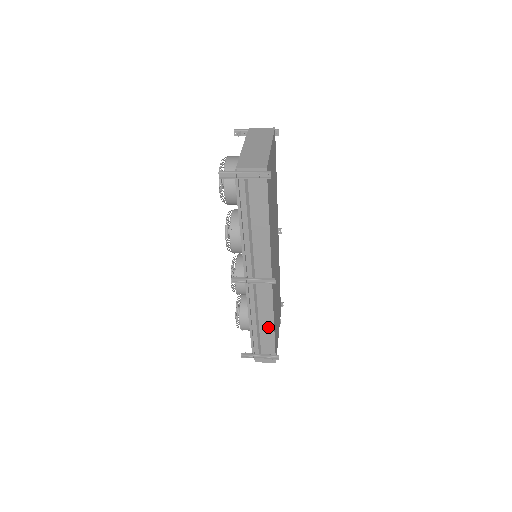
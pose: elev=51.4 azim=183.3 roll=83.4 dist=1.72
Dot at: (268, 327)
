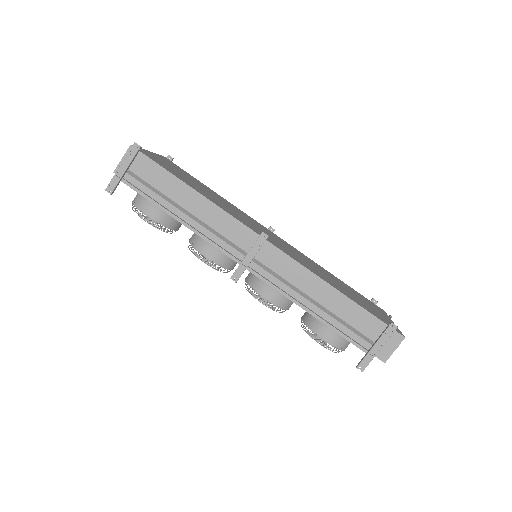
Dot at: (332, 297)
